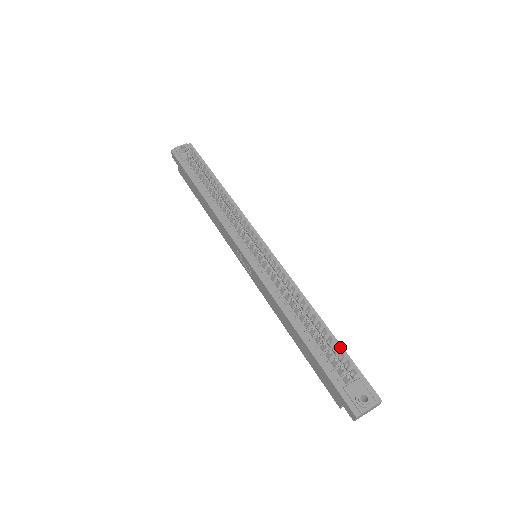
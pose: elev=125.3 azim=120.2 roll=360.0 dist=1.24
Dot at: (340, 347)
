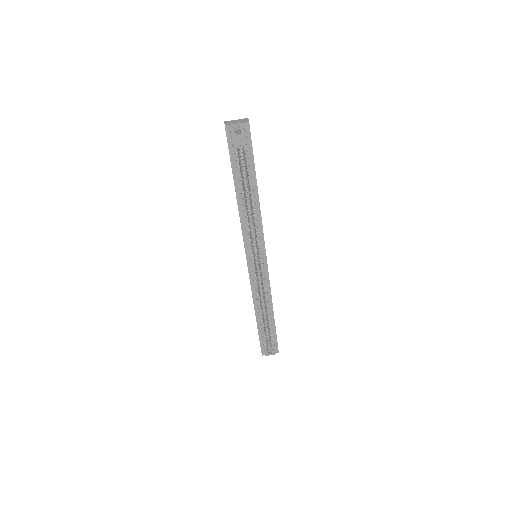
Dot at: (274, 328)
